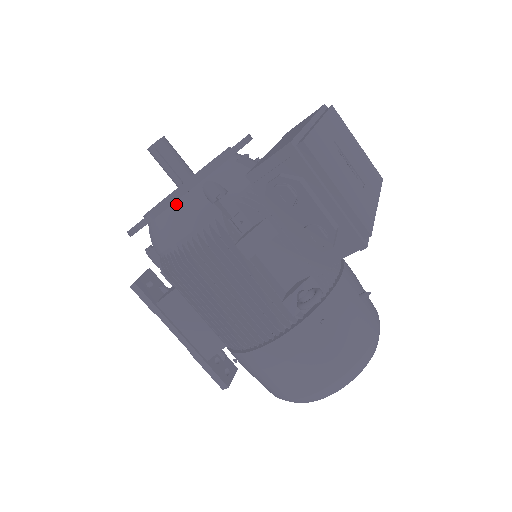
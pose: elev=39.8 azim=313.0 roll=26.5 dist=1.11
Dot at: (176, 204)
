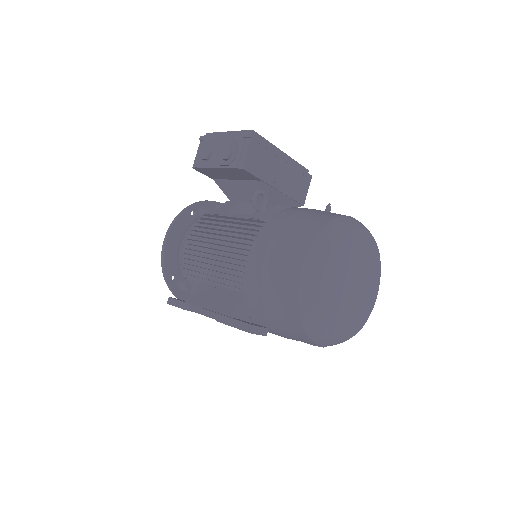
Dot at: occluded
